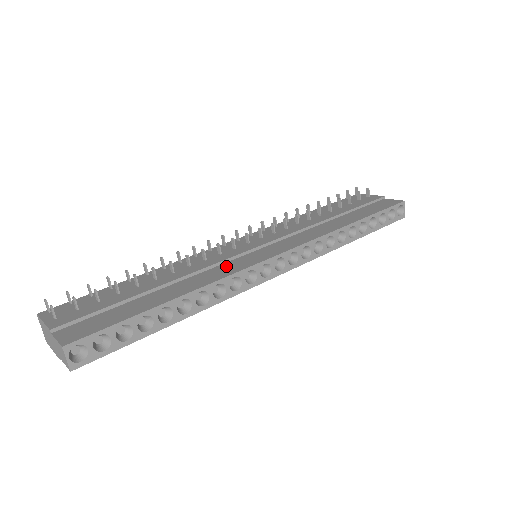
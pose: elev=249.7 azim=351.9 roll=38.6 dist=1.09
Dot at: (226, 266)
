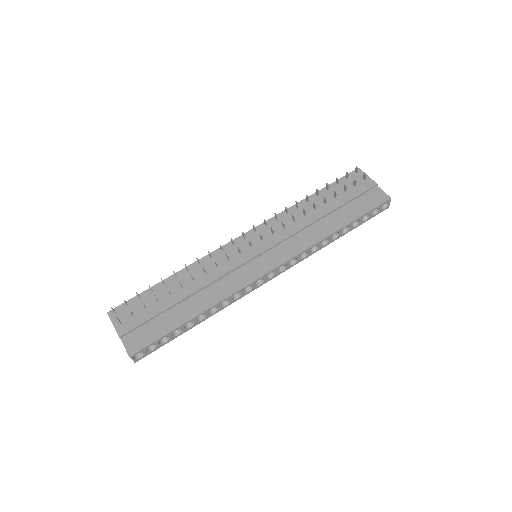
Dot at: (231, 279)
